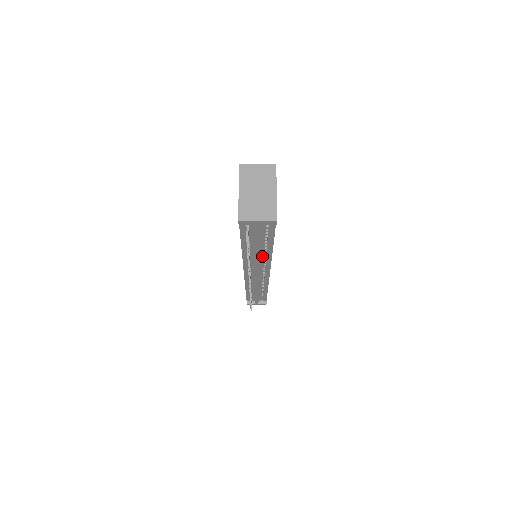
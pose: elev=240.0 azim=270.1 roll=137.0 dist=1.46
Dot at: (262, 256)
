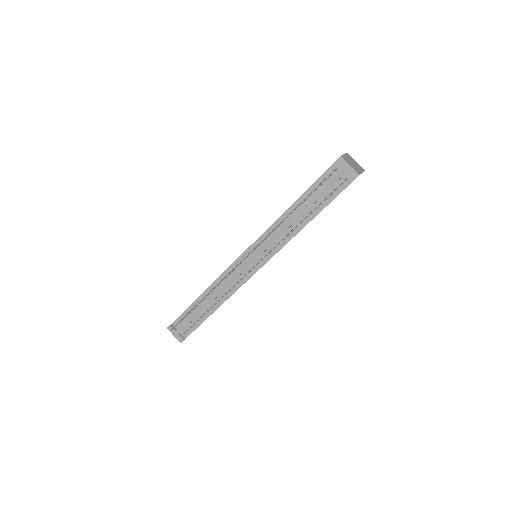
Dot at: (288, 231)
